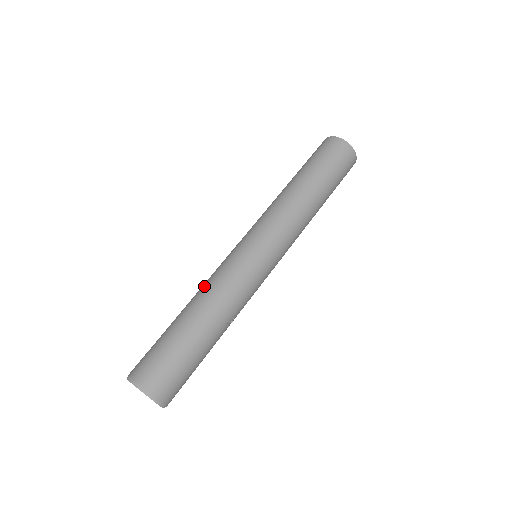
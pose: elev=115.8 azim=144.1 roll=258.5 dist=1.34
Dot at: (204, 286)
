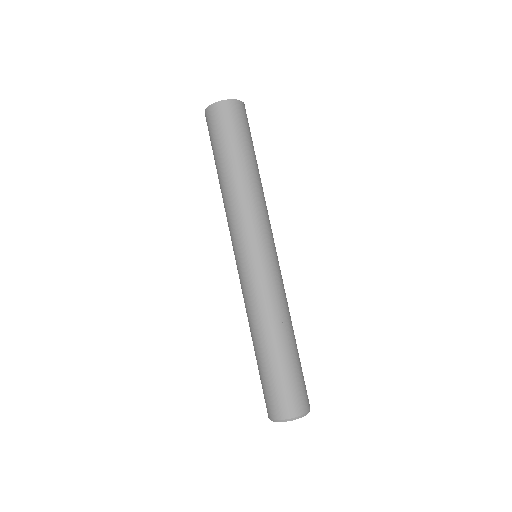
Dot at: occluded
